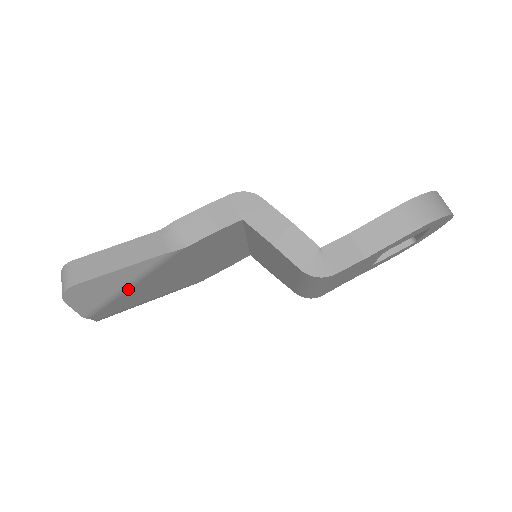
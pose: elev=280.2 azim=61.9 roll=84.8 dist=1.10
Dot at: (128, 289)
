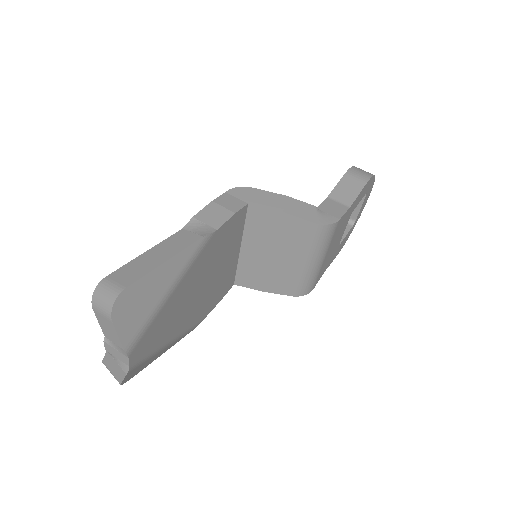
Dot at: (168, 298)
